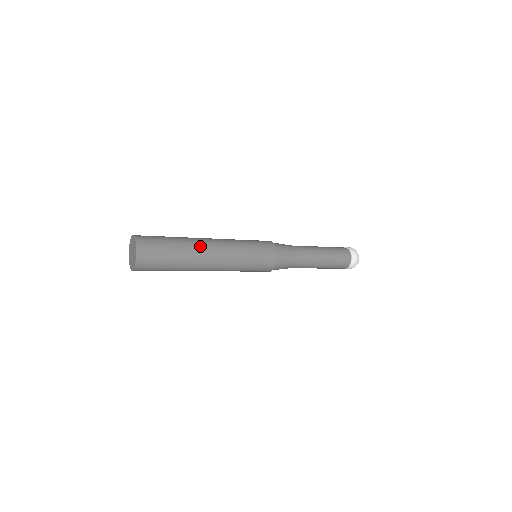
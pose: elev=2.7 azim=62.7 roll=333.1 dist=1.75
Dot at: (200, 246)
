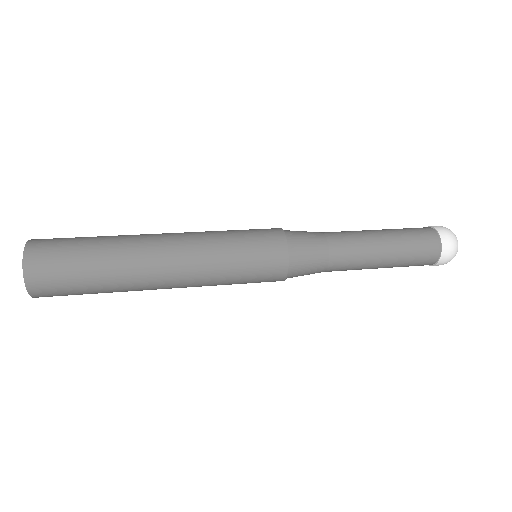
Dot at: (140, 262)
